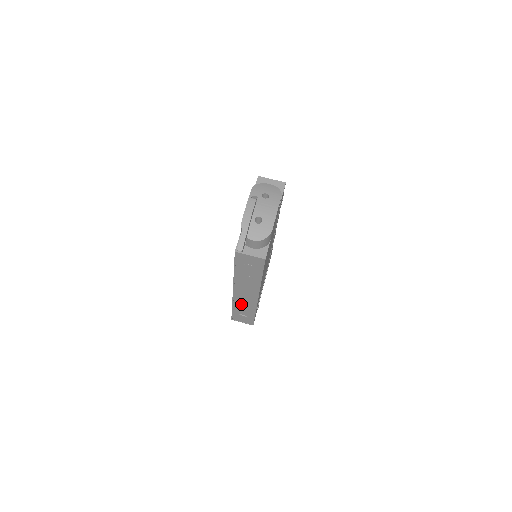
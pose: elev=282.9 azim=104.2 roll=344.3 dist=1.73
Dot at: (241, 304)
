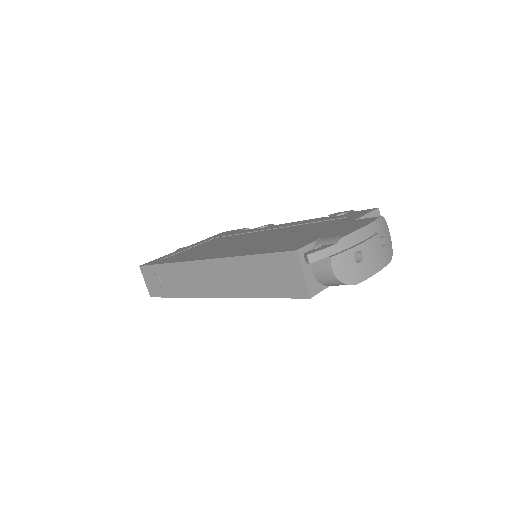
Dot at: (182, 275)
